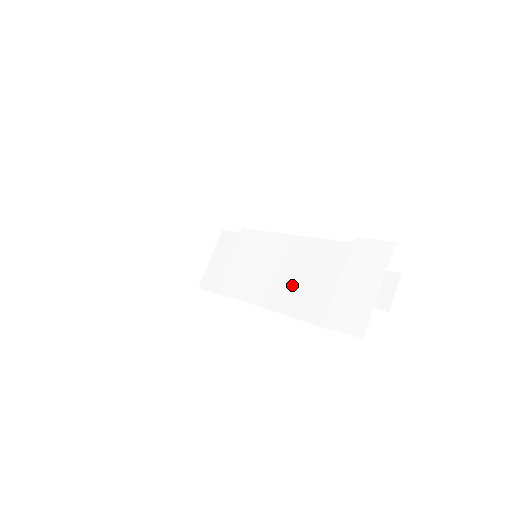
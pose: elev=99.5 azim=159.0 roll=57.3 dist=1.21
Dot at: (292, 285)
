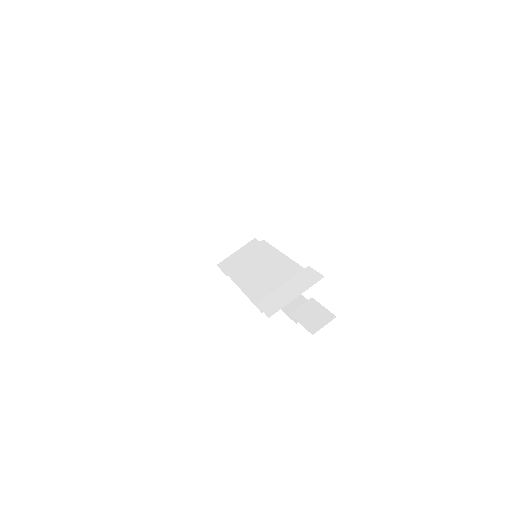
Dot at: (262, 281)
